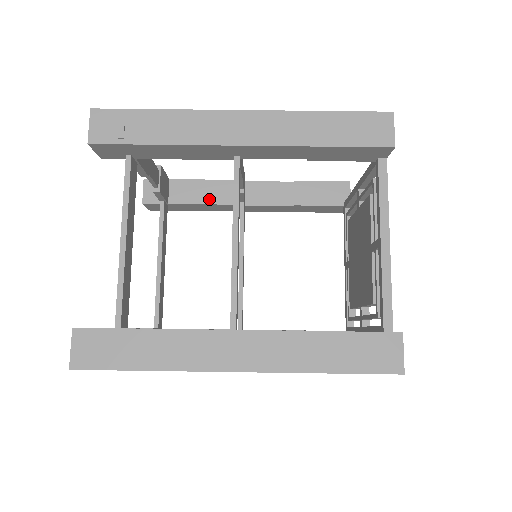
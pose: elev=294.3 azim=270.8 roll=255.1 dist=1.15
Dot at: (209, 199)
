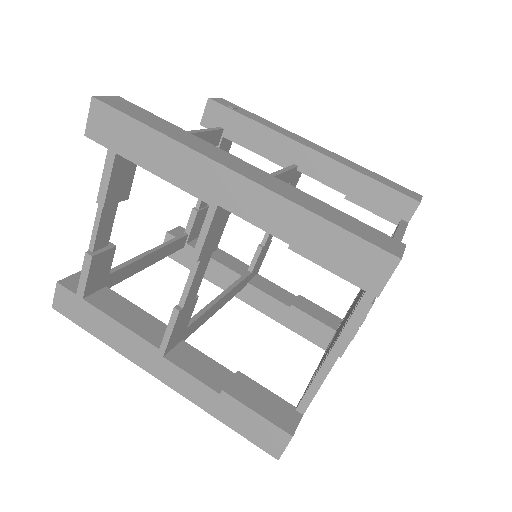
Dot at: (222, 261)
